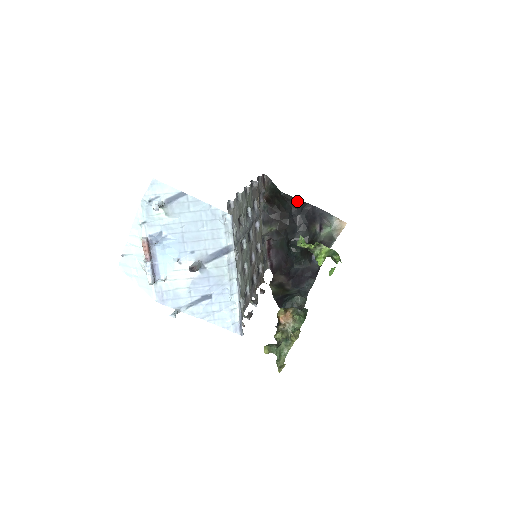
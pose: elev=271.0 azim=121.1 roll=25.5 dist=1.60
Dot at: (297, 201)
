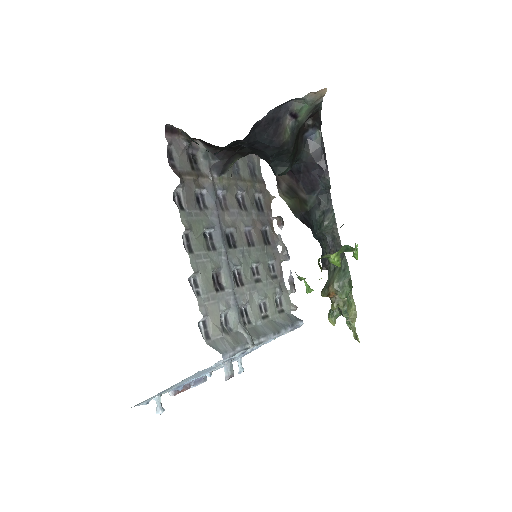
Dot at: (241, 140)
